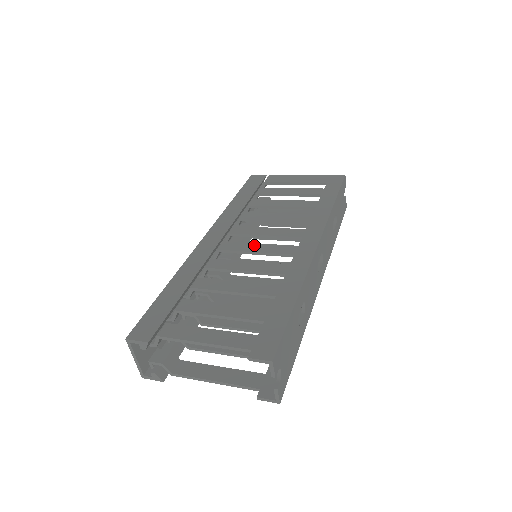
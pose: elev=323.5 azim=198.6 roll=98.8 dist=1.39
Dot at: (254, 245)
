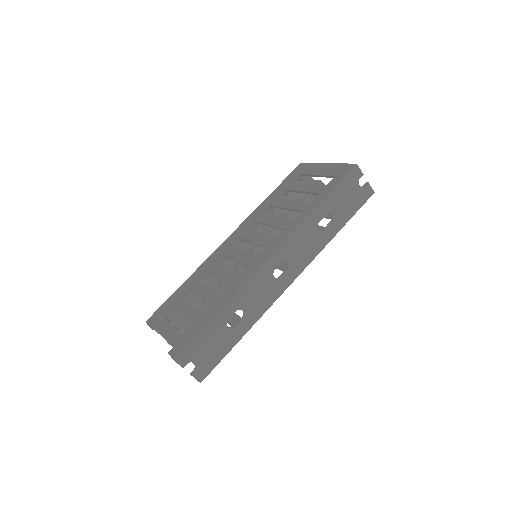
Dot at: (239, 252)
